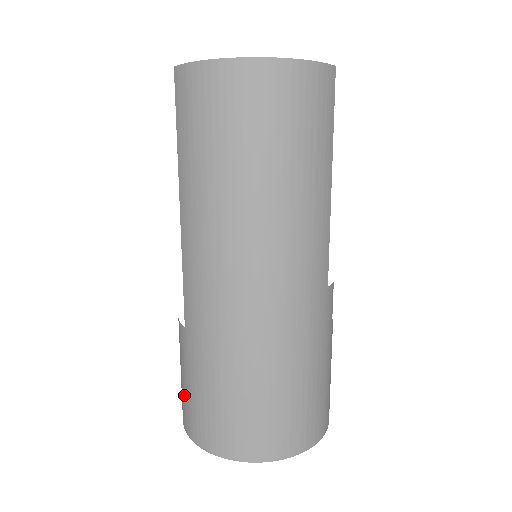
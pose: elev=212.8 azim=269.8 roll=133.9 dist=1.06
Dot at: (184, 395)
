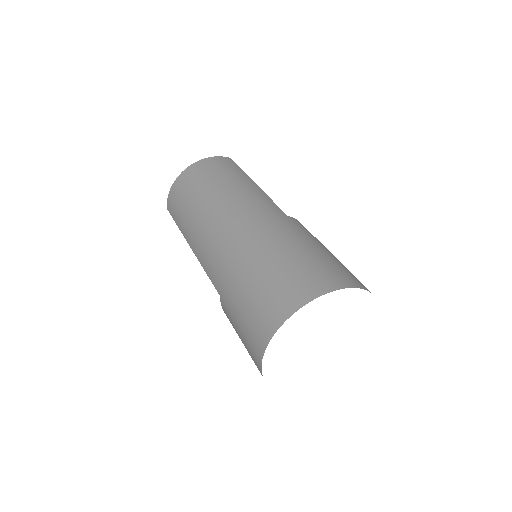
Dot at: (245, 343)
